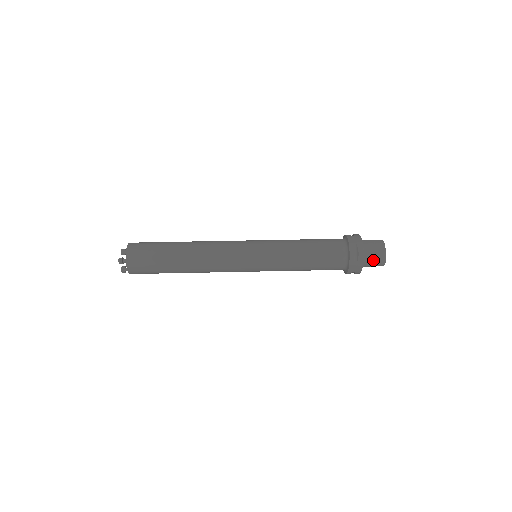
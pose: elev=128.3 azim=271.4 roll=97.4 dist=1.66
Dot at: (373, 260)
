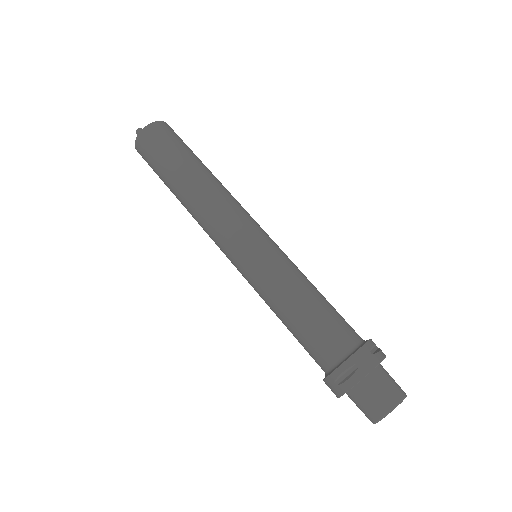
Dot at: (363, 404)
